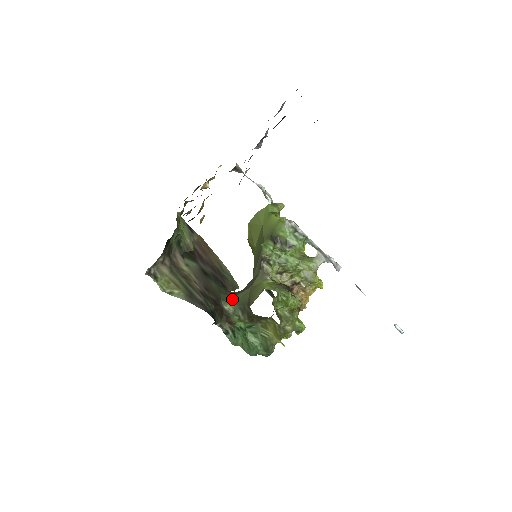
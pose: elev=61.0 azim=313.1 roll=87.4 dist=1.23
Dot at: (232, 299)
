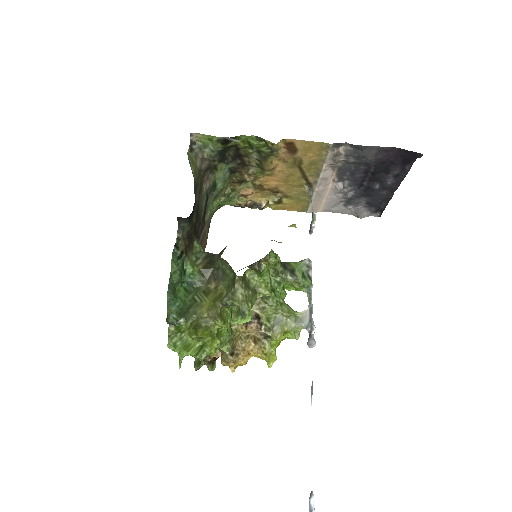
Dot at: occluded
